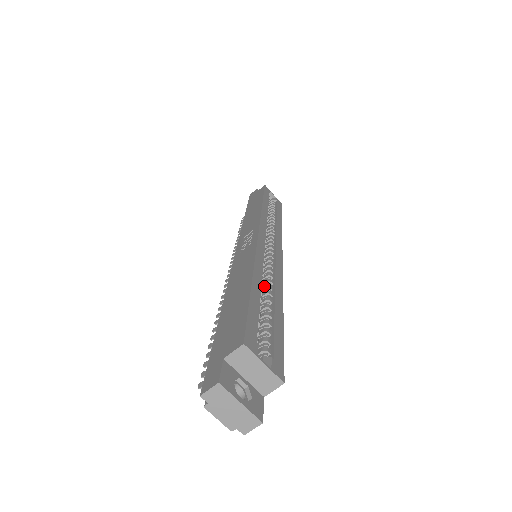
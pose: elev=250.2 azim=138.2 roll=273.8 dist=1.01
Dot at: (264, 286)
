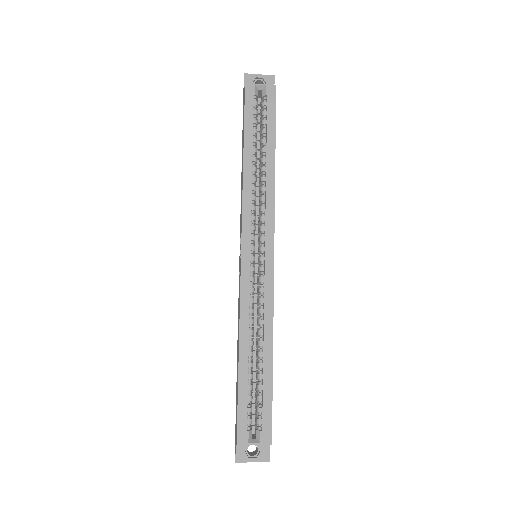
Dot at: (257, 331)
